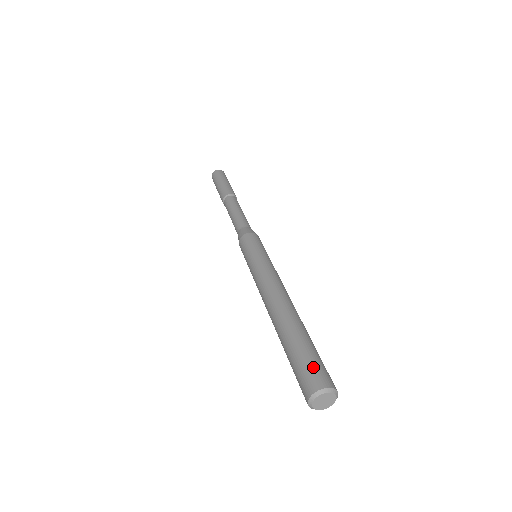
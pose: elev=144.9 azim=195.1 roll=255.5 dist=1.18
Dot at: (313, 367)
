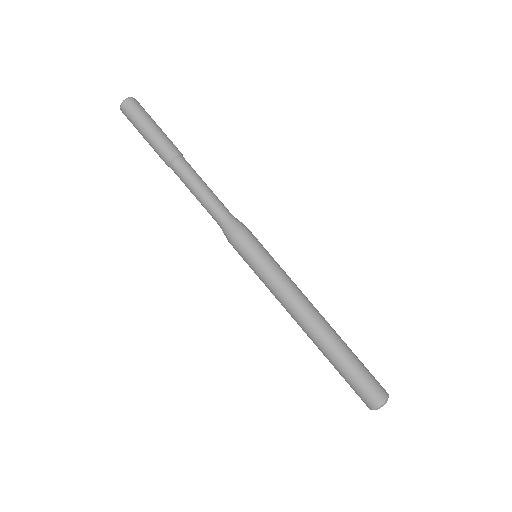
Dot at: (371, 386)
